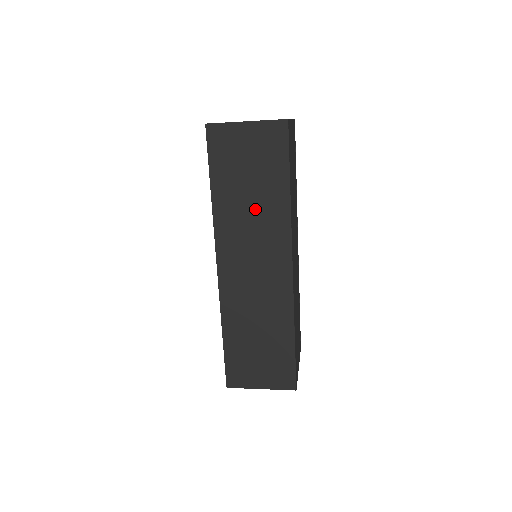
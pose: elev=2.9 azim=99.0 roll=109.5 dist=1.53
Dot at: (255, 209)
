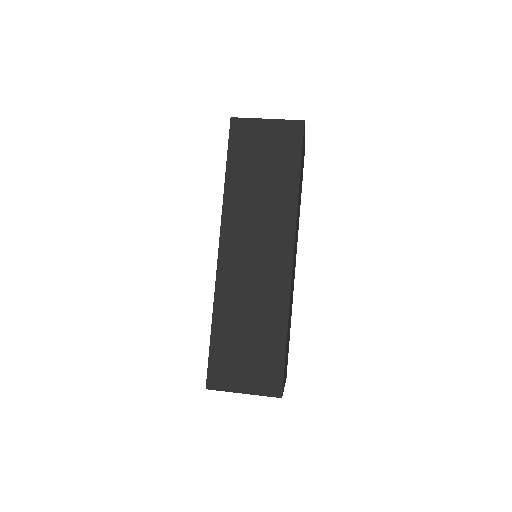
Dot at: (264, 197)
